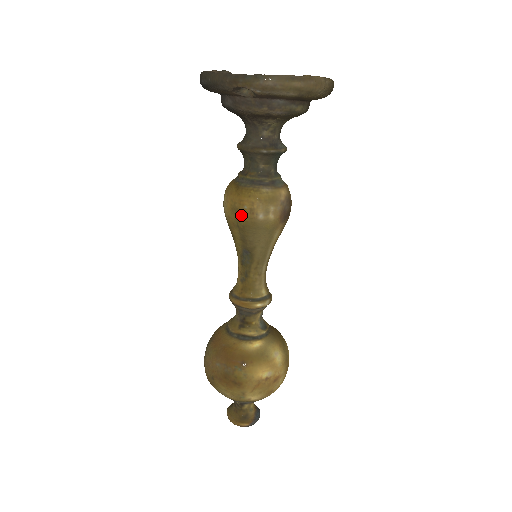
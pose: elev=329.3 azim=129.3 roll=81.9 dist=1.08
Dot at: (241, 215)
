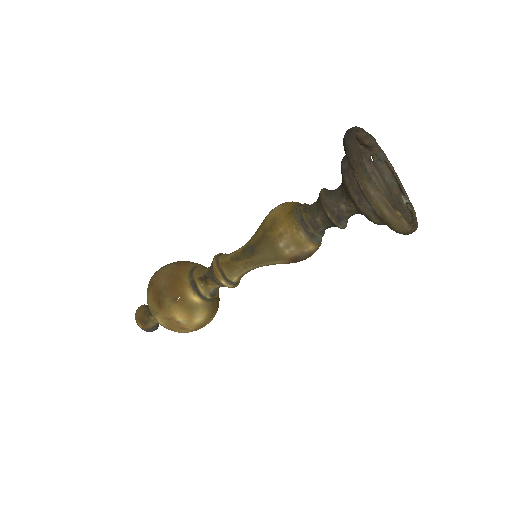
Dot at: (273, 229)
